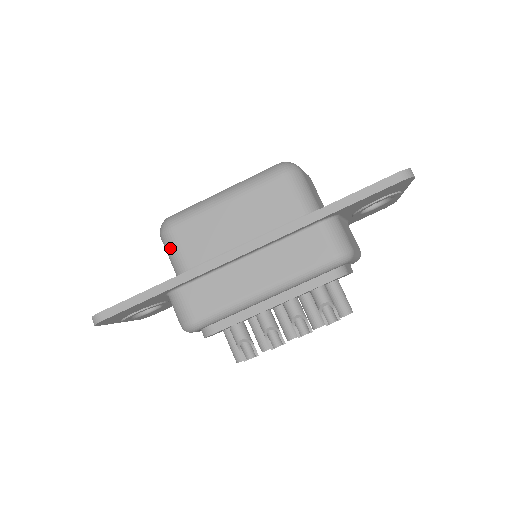
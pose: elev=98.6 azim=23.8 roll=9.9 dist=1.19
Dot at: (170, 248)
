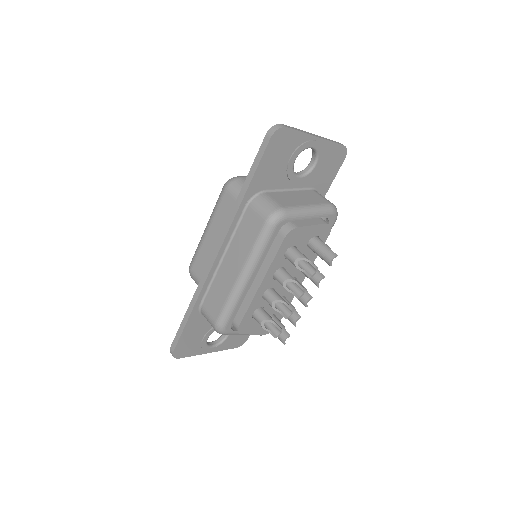
Dot at: (196, 283)
